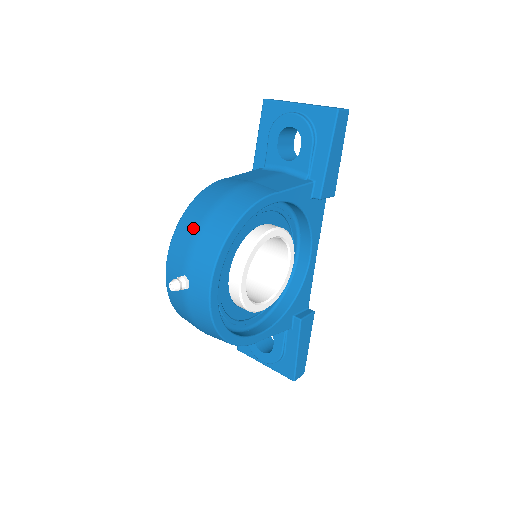
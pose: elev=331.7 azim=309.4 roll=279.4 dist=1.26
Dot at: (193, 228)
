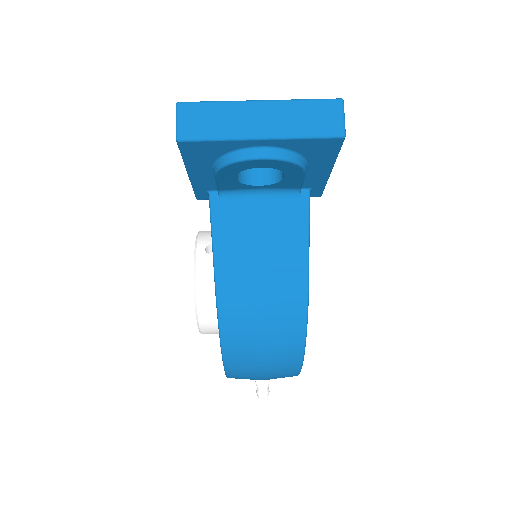
Dot at: (253, 368)
